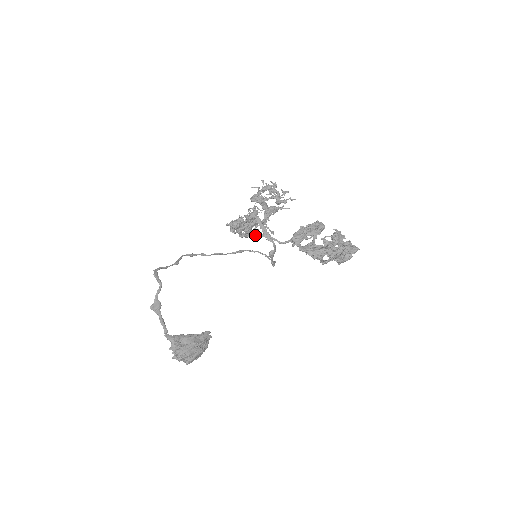
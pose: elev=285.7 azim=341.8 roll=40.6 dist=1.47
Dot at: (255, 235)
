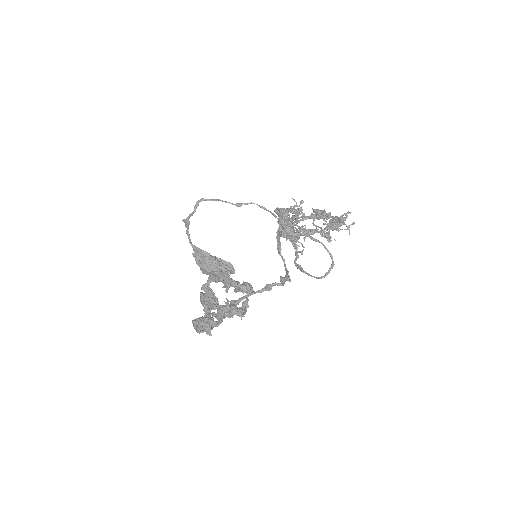
Dot at: occluded
